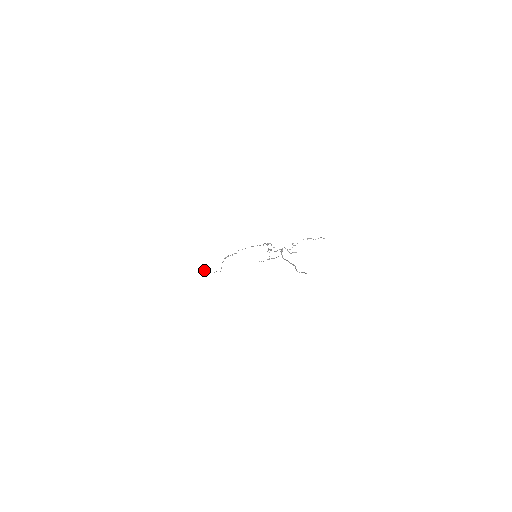
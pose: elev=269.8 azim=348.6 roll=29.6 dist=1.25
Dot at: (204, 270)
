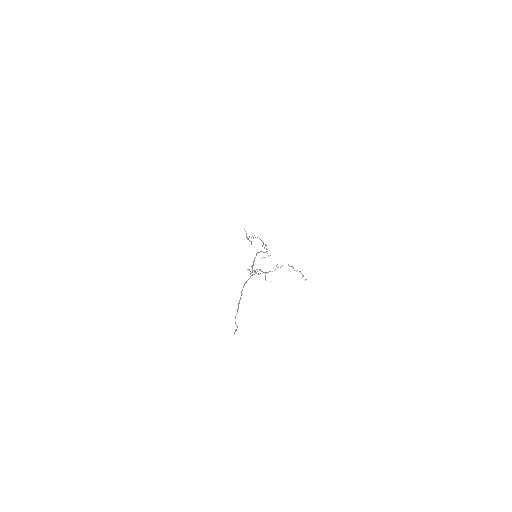
Dot at: (246, 233)
